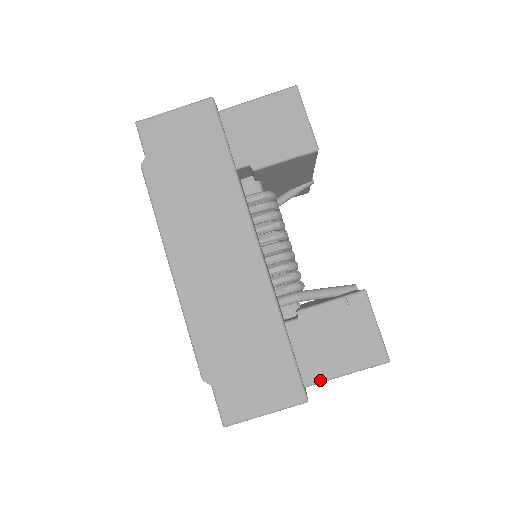
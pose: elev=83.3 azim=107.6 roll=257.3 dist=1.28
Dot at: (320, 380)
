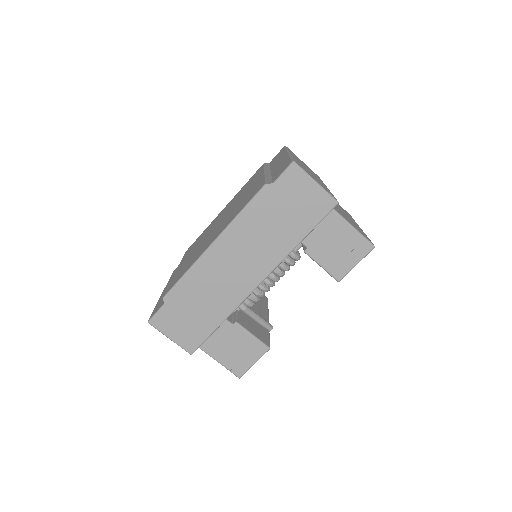
Dot at: (207, 352)
